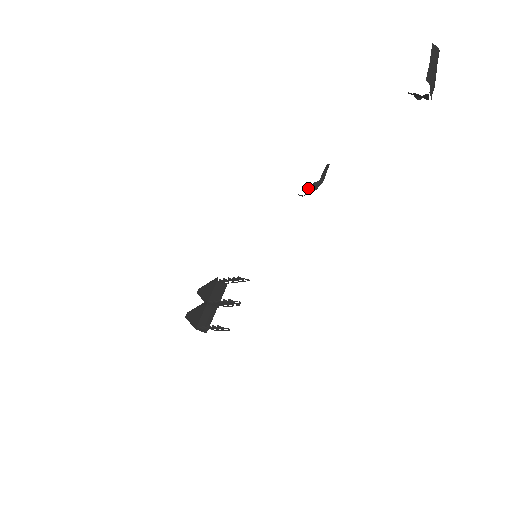
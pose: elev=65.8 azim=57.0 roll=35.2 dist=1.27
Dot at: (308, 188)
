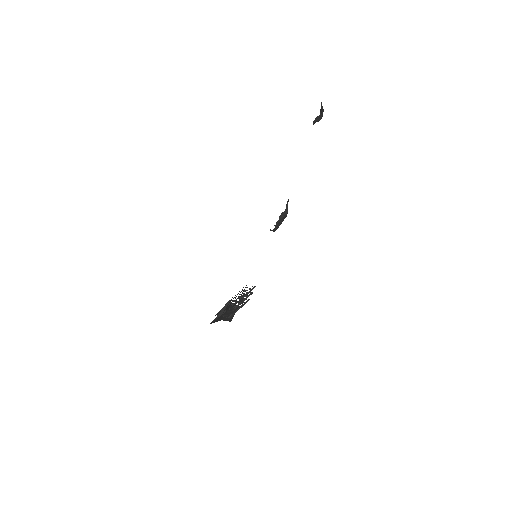
Dot at: (279, 216)
